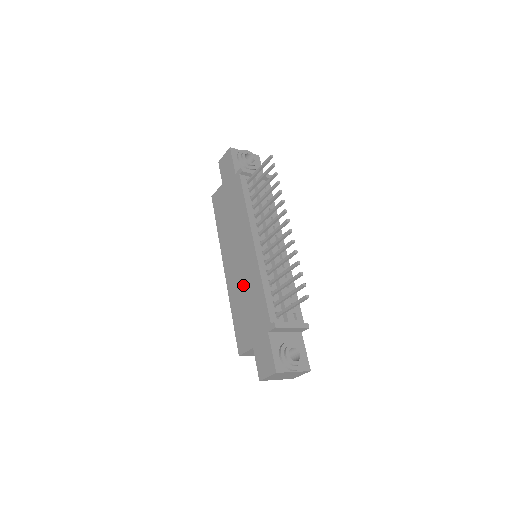
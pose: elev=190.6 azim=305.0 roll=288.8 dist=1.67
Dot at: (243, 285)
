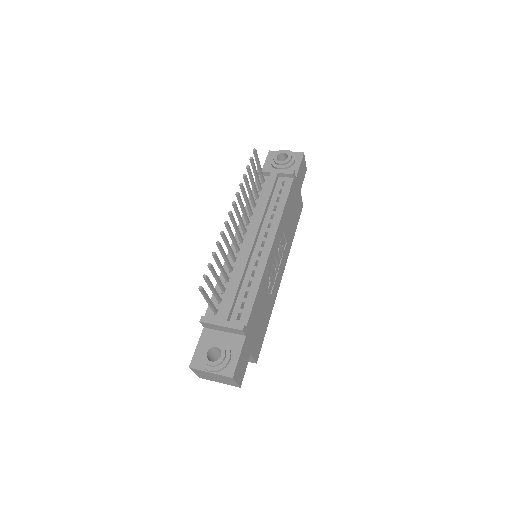
Dot at: occluded
